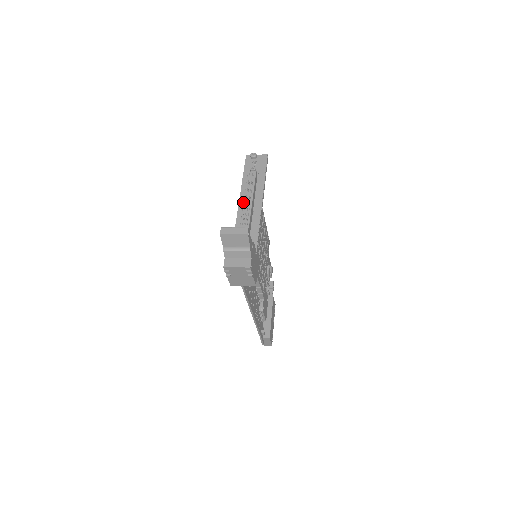
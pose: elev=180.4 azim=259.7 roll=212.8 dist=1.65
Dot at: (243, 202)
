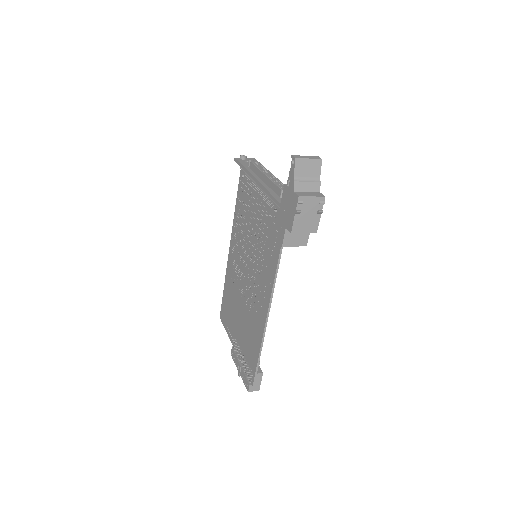
Dot at: (265, 174)
